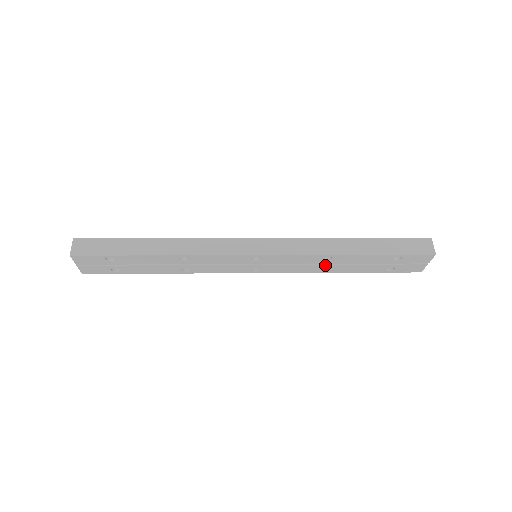
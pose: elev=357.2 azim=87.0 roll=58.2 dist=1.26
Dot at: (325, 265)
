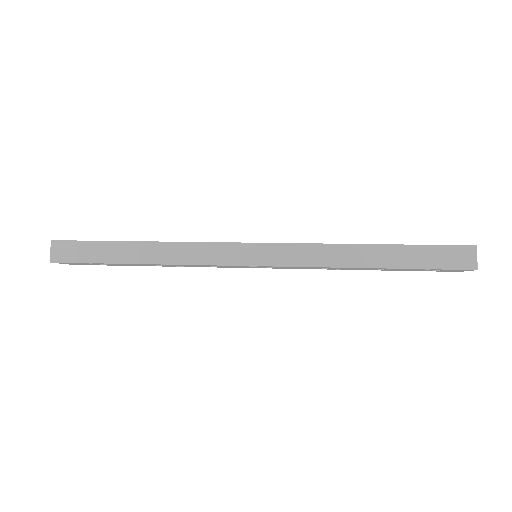
Dot at: (337, 268)
